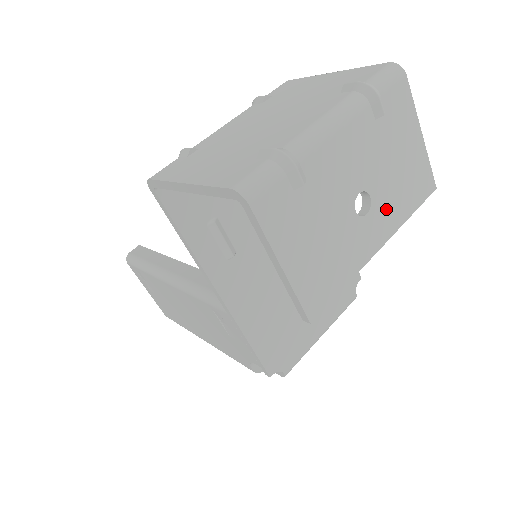
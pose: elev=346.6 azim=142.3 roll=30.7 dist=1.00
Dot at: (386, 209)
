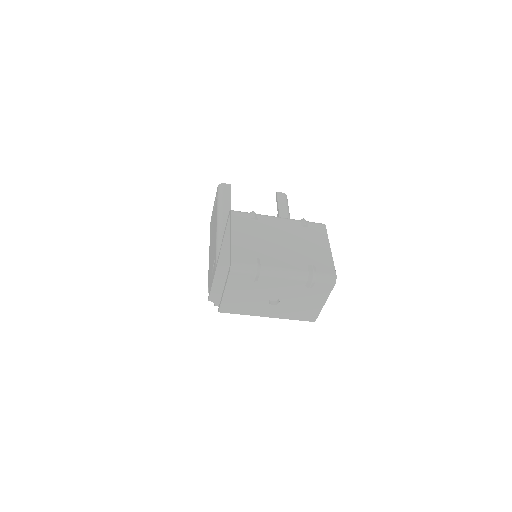
Dot at: (283, 310)
